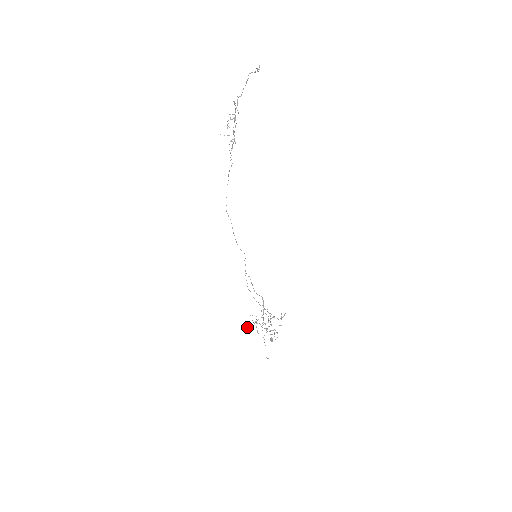
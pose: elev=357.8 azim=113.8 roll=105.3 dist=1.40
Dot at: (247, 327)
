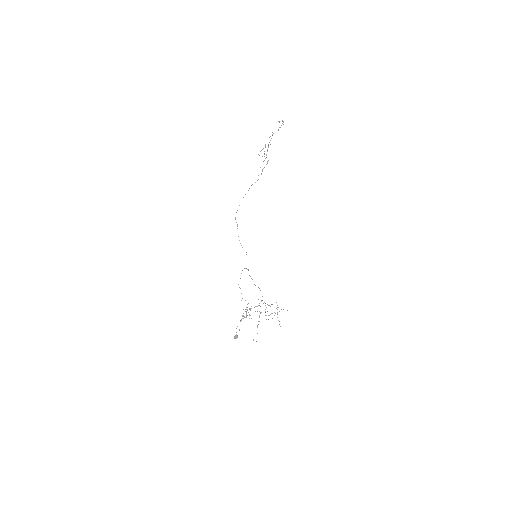
Dot at: occluded
